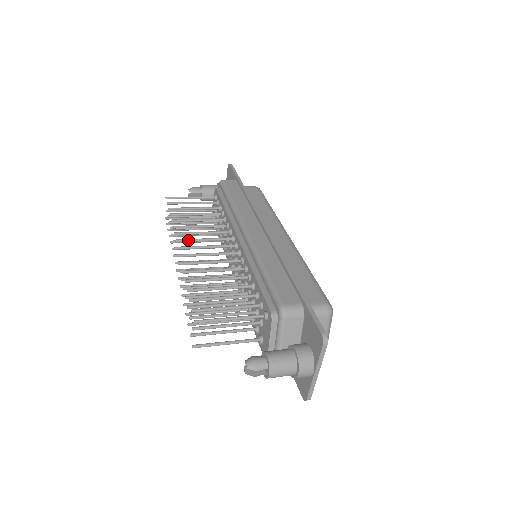
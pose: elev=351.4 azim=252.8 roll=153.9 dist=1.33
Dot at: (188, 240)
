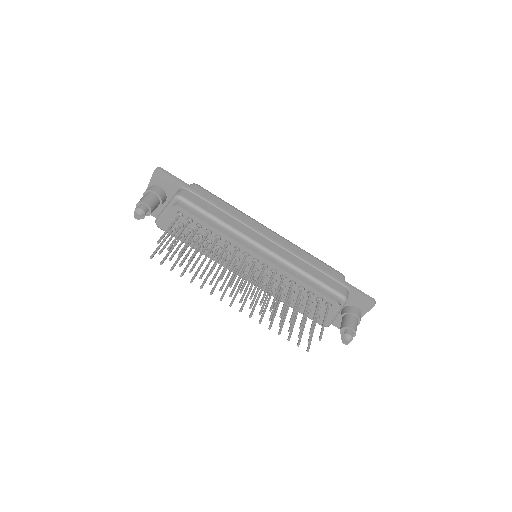
Dot at: occluded
